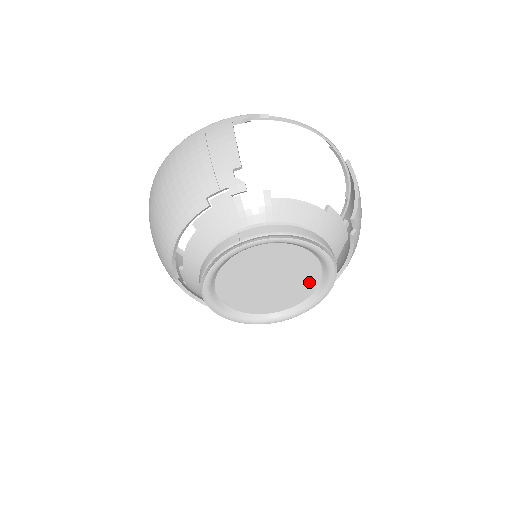
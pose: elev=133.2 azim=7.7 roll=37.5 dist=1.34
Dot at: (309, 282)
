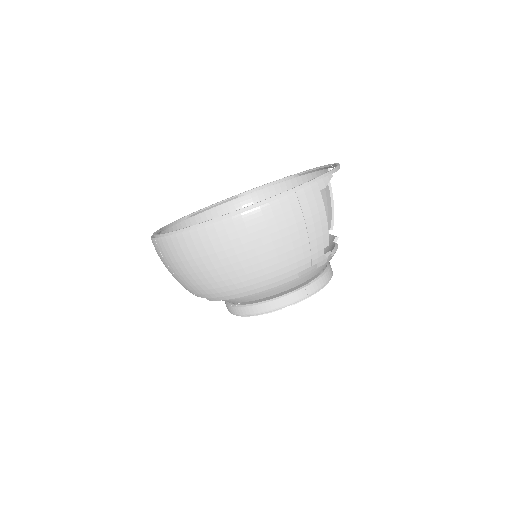
Dot at: occluded
